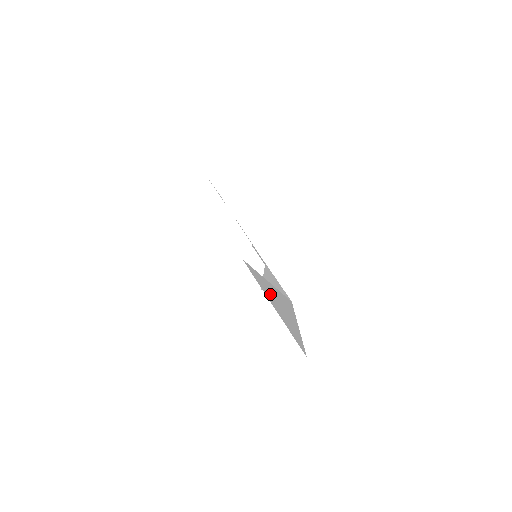
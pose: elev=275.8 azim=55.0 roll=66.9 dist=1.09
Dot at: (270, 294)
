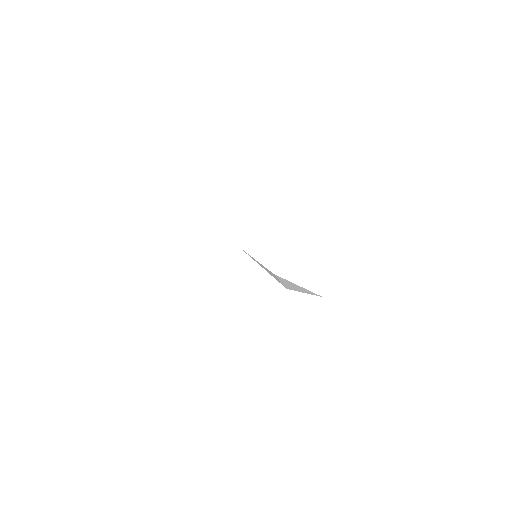
Dot at: occluded
